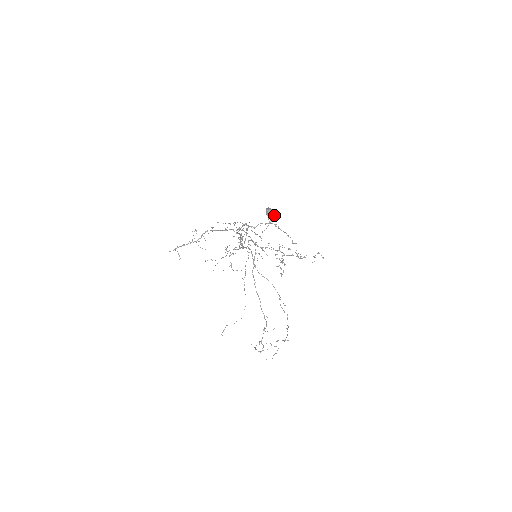
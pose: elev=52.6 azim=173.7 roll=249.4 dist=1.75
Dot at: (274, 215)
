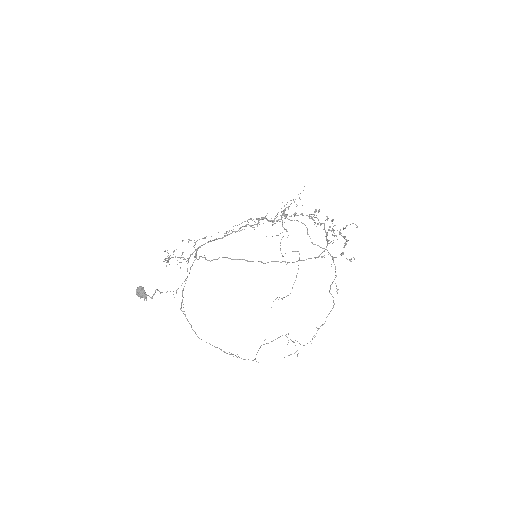
Dot at: (143, 297)
